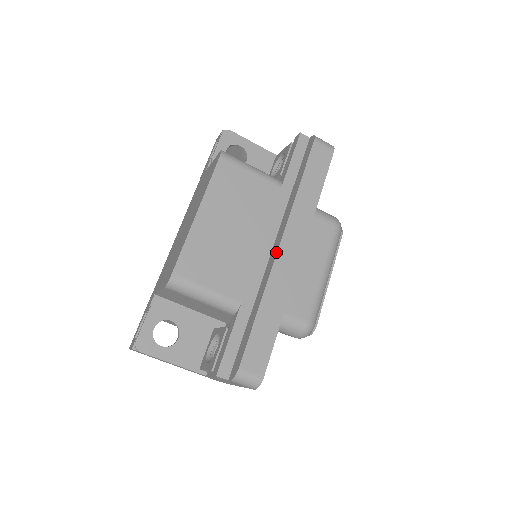
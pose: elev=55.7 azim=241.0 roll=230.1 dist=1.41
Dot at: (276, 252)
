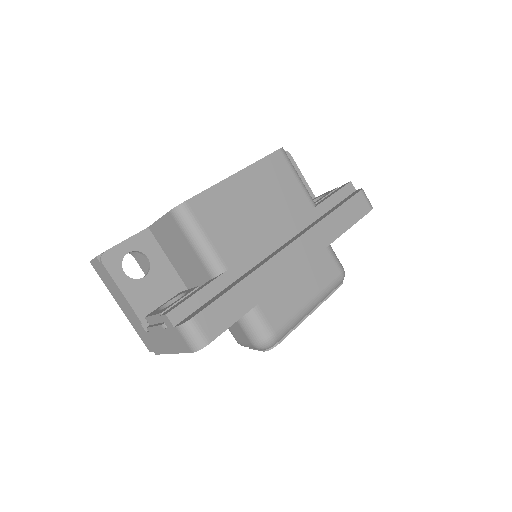
Dot at: (284, 247)
